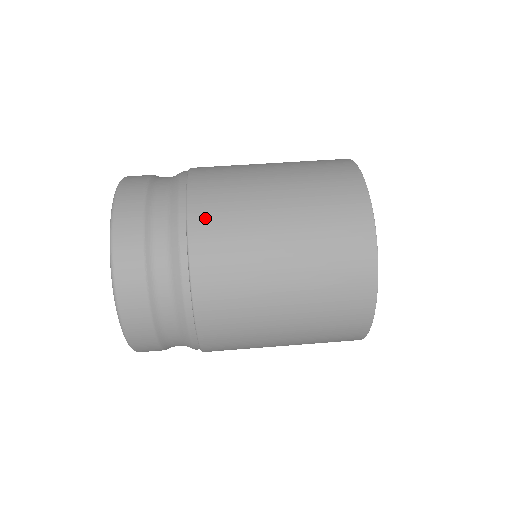
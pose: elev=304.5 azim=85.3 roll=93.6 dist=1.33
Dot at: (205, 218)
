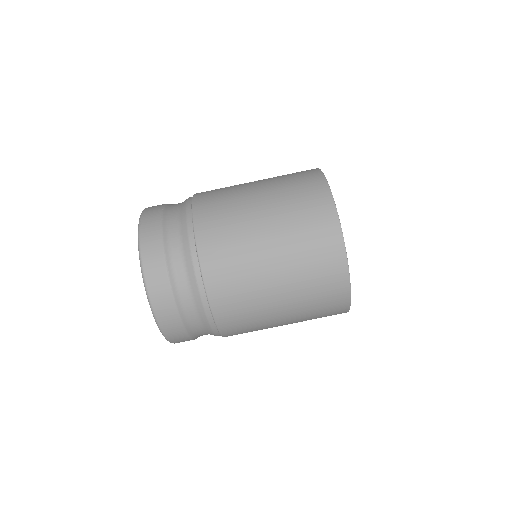
Dot at: (208, 230)
